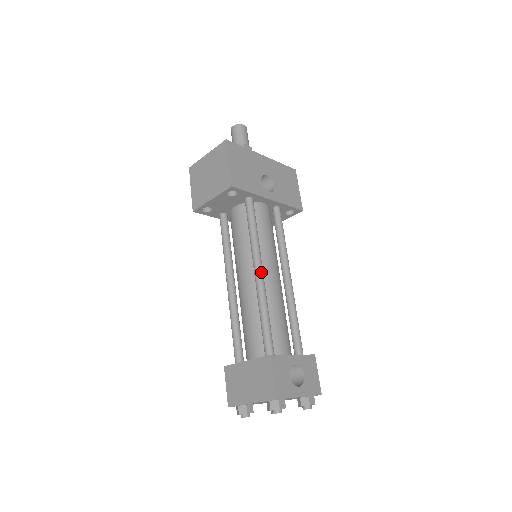
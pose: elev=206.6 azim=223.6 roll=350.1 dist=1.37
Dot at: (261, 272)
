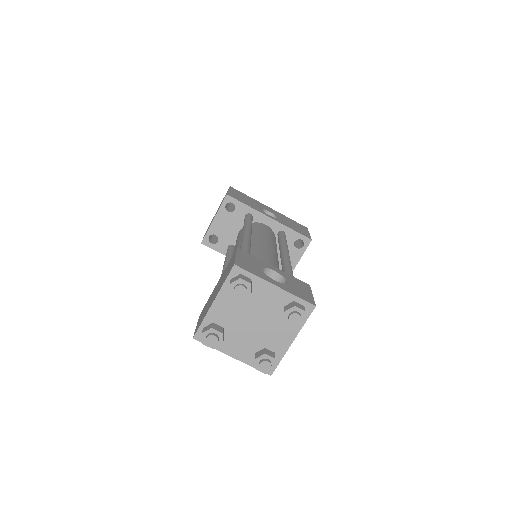
Dot at: (248, 233)
